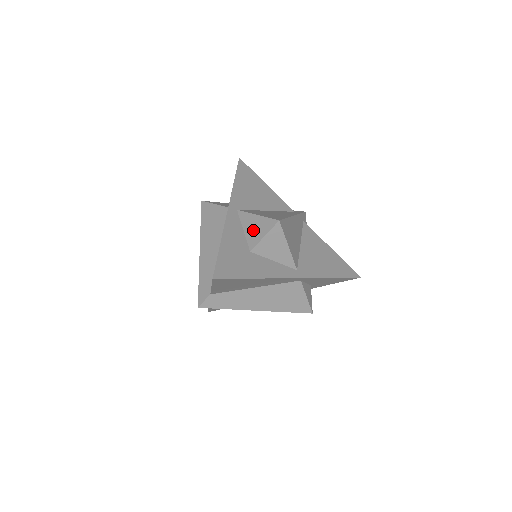
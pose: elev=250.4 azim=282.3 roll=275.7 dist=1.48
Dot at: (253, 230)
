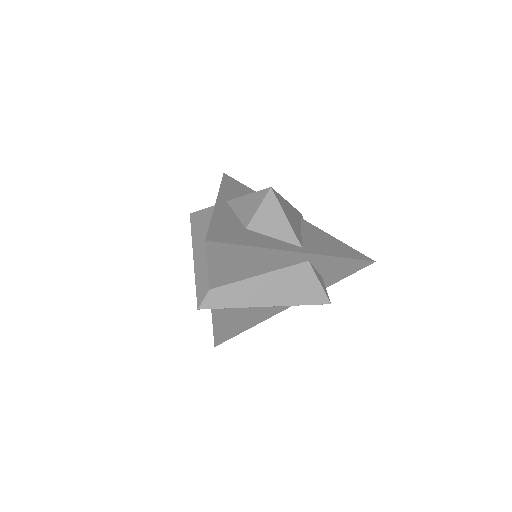
Dot at: (246, 209)
